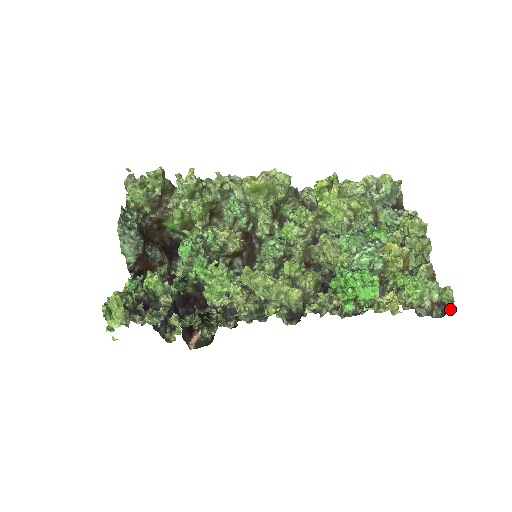
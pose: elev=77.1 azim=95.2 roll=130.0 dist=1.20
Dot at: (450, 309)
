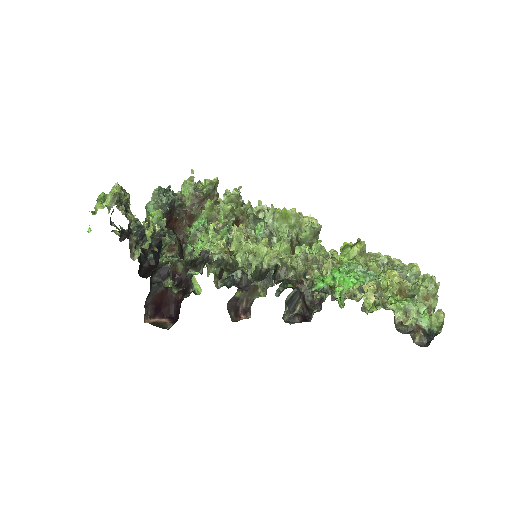
Dot at: (437, 333)
